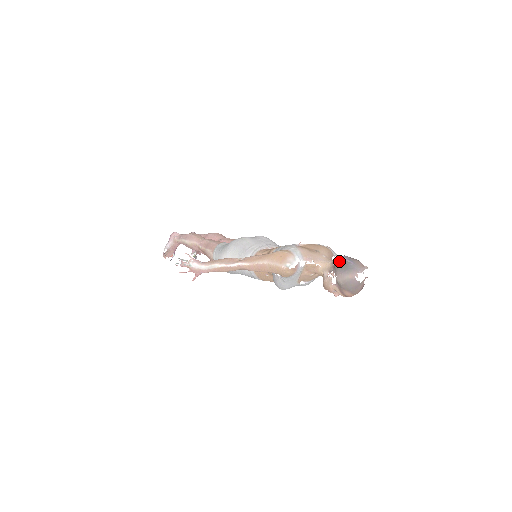
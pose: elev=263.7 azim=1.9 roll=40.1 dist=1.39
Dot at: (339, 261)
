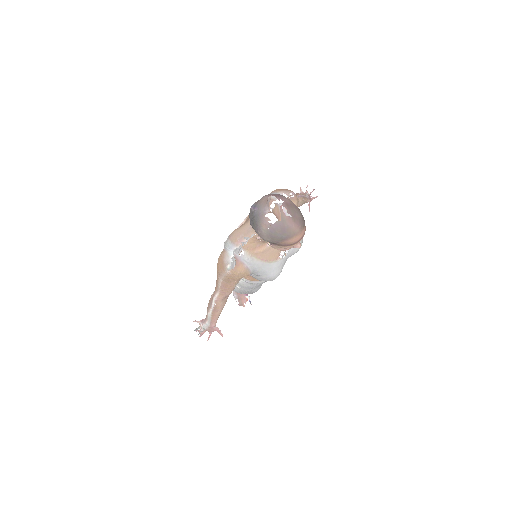
Dot at: occluded
